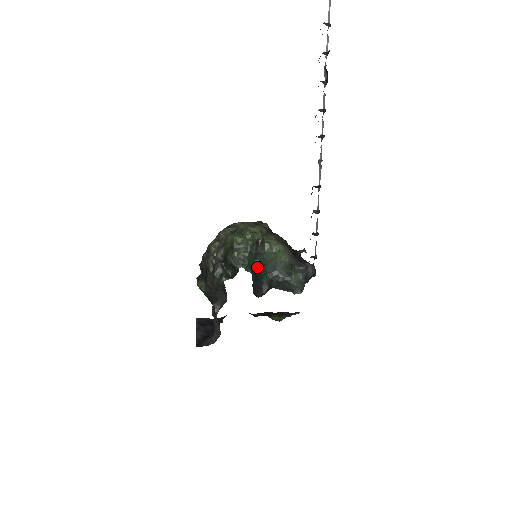
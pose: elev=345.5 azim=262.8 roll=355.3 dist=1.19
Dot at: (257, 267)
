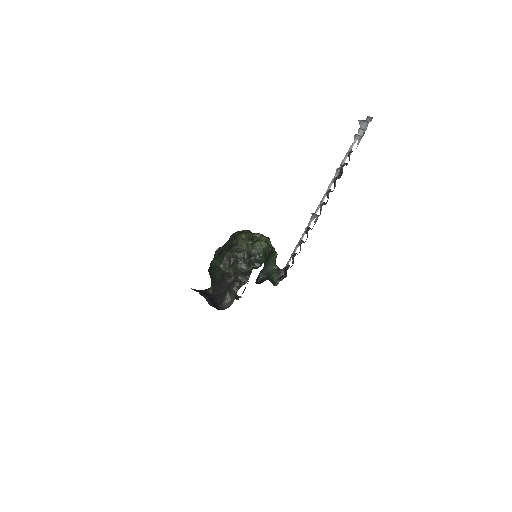
Dot at: occluded
